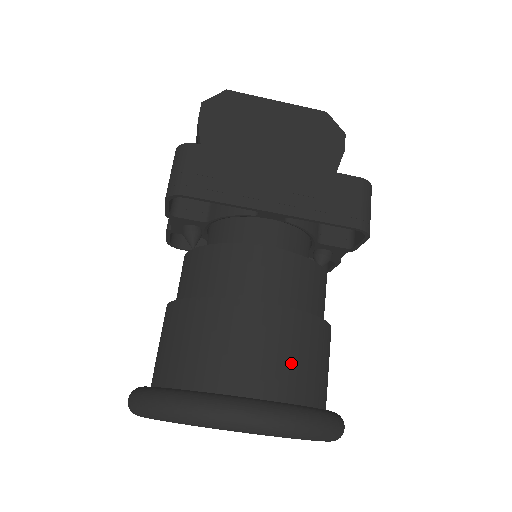
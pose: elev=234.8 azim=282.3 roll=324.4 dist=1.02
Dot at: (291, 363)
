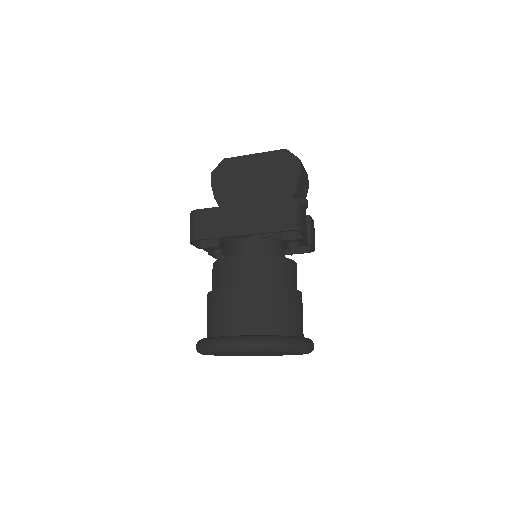
Dot at: (257, 315)
